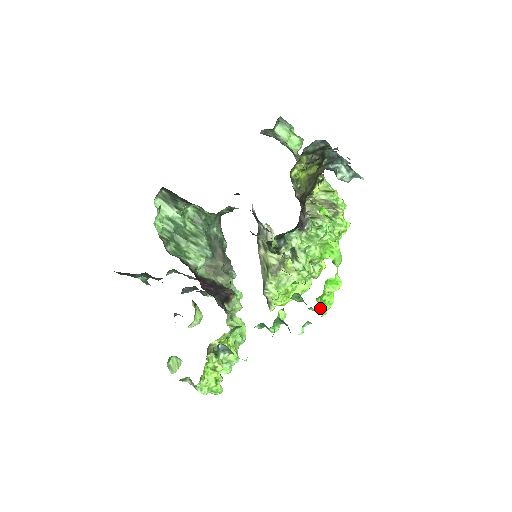
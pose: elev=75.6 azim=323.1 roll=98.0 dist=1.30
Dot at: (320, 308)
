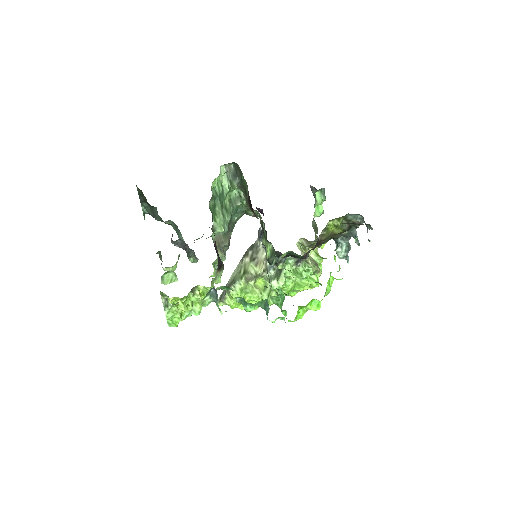
Dot at: (297, 314)
